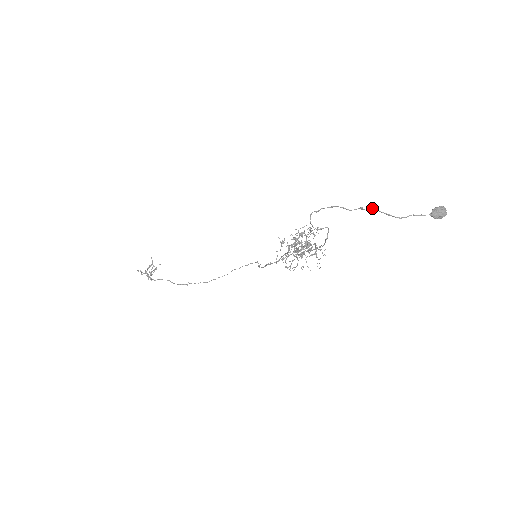
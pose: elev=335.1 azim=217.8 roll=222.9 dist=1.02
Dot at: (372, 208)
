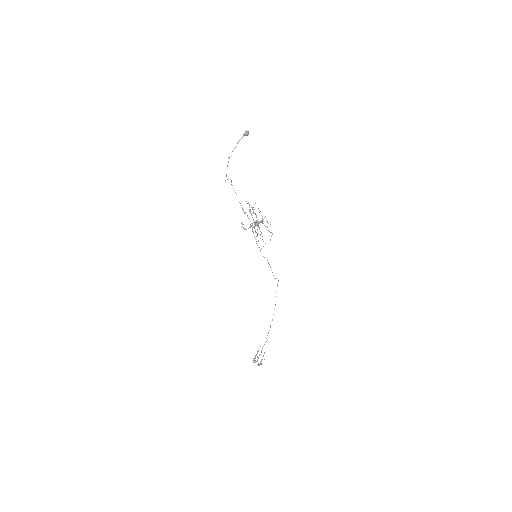
Dot at: occluded
